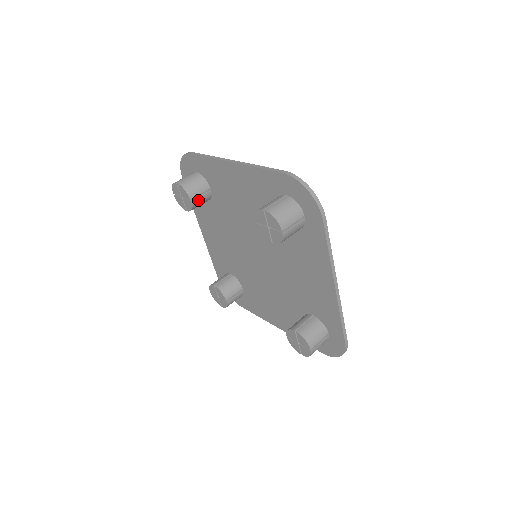
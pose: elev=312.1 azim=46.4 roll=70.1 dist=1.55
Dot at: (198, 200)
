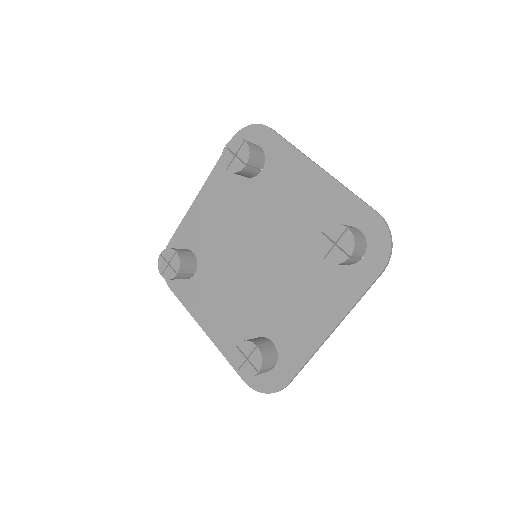
Dot at: (184, 256)
